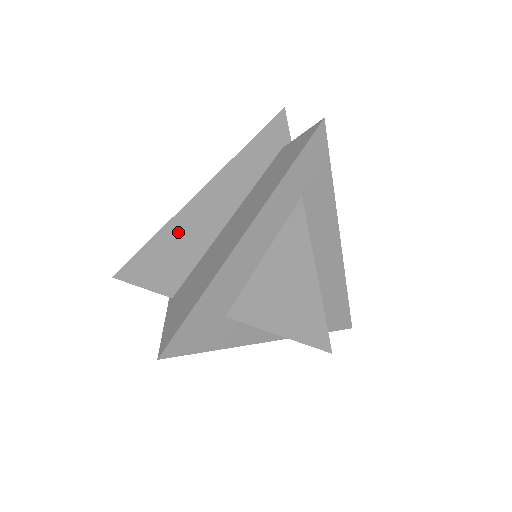
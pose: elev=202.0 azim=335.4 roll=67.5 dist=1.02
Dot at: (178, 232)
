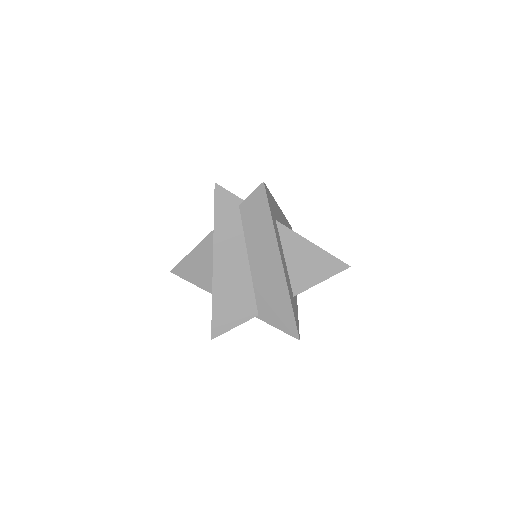
Dot at: (225, 290)
